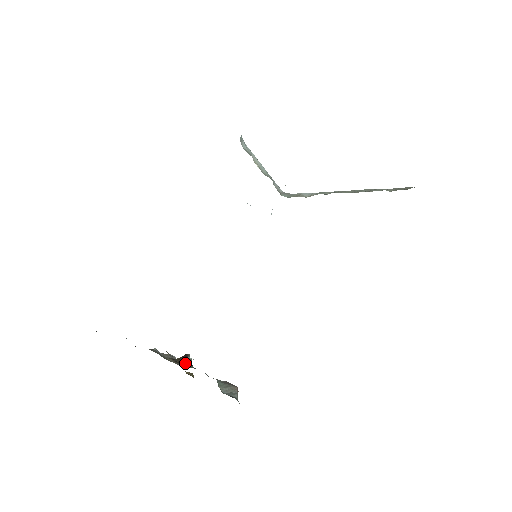
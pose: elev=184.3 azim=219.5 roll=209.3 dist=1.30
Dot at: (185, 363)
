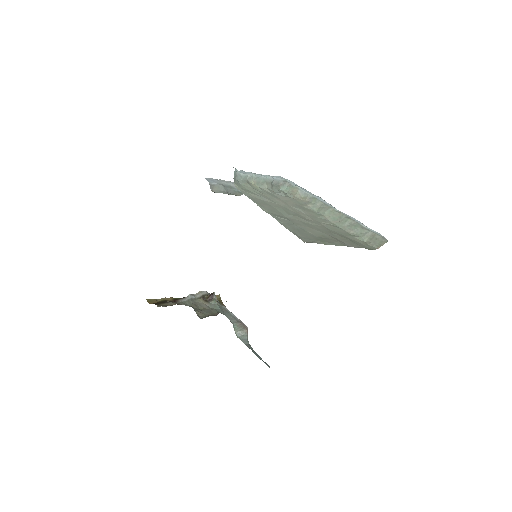
Dot at: (212, 302)
